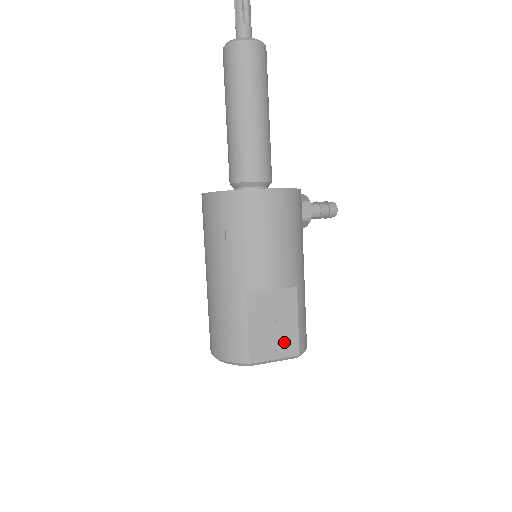
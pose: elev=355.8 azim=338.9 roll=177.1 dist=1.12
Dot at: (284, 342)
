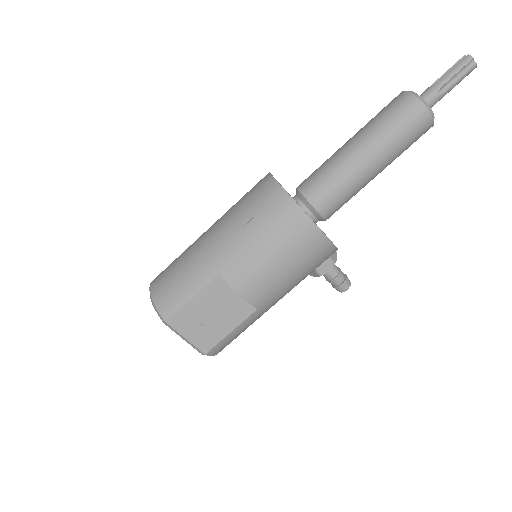
Dot at: (205, 335)
